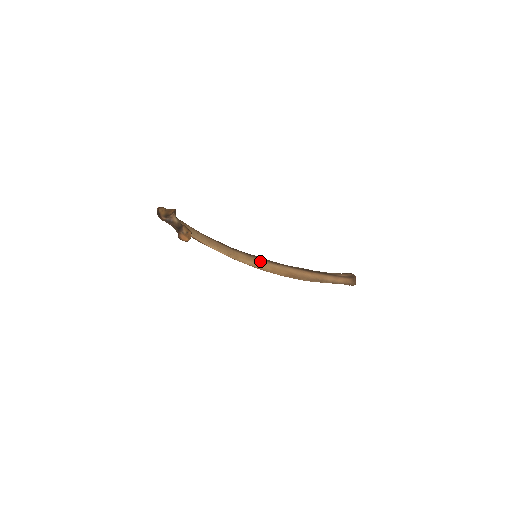
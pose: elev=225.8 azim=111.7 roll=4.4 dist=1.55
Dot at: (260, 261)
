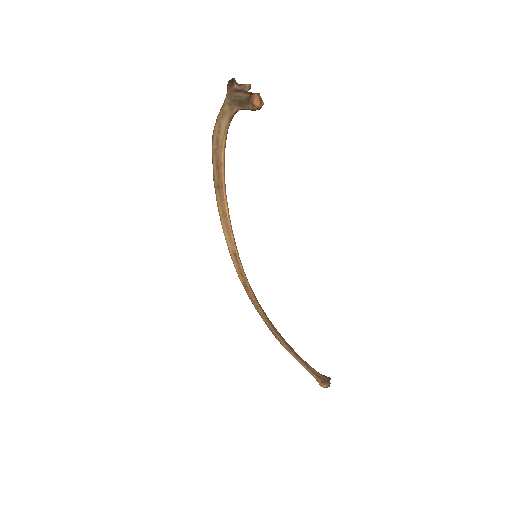
Dot at: occluded
